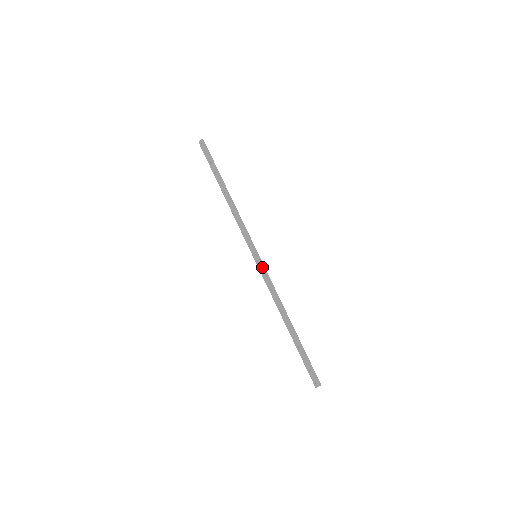
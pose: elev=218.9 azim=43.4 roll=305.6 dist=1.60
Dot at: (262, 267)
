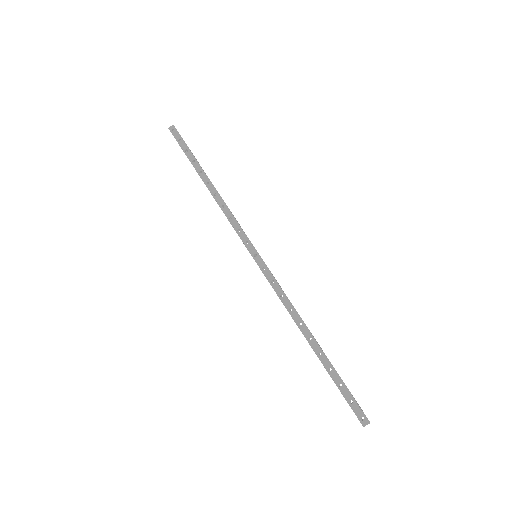
Dot at: (267, 268)
